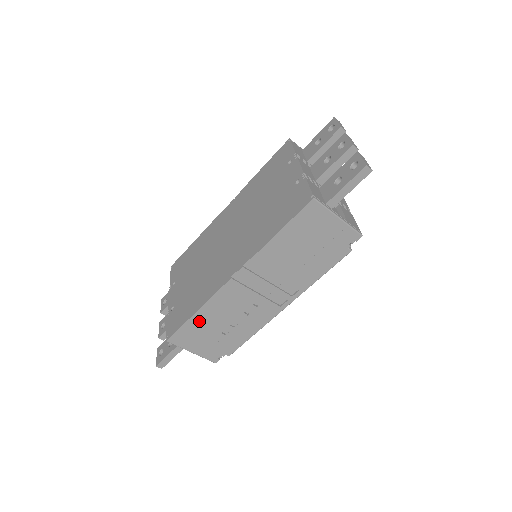
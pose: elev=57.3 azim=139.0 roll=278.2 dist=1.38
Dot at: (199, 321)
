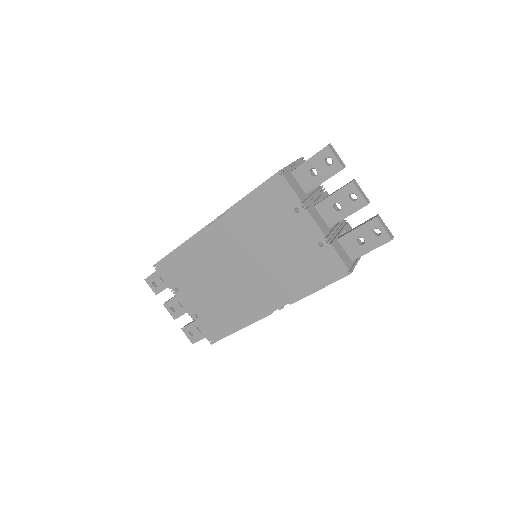
Dot at: occluded
